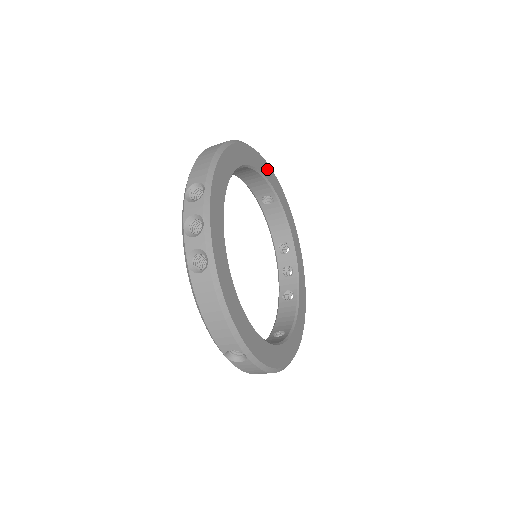
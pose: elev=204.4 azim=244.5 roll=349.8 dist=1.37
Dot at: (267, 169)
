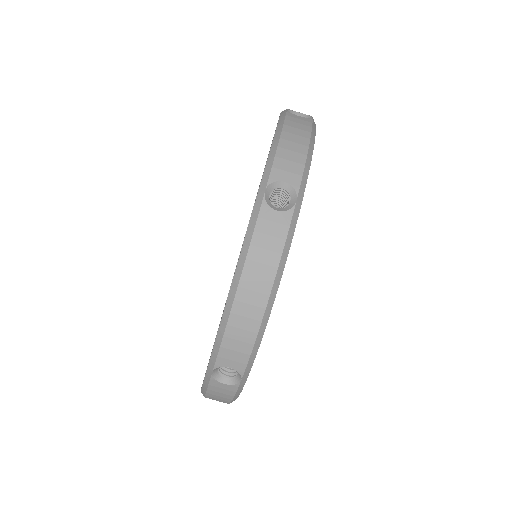
Dot at: occluded
